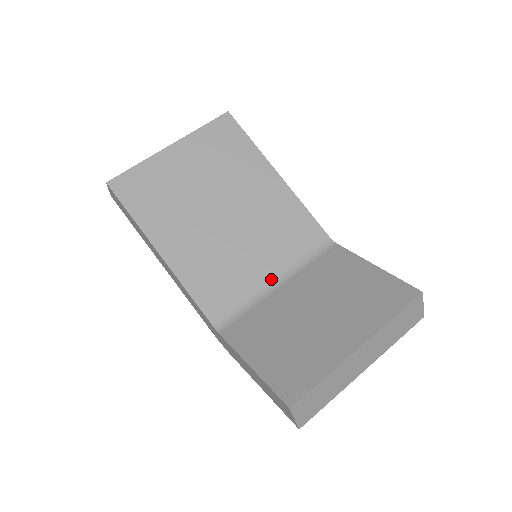
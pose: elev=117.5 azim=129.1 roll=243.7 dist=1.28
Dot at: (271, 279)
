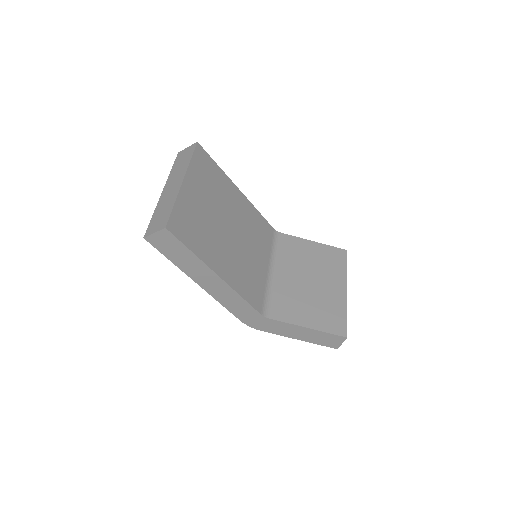
Dot at: (267, 269)
